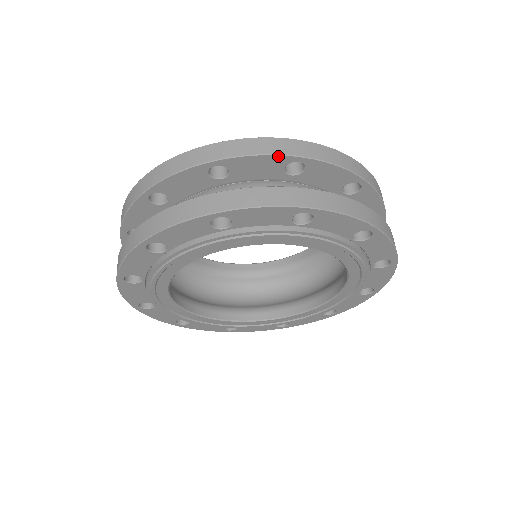
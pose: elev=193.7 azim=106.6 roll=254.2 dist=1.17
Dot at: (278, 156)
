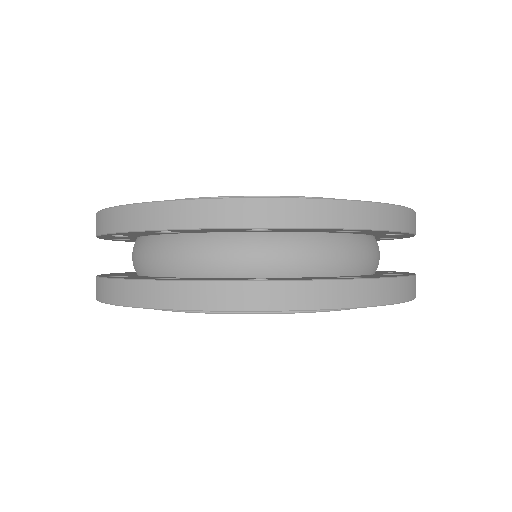
Dot at: (229, 229)
